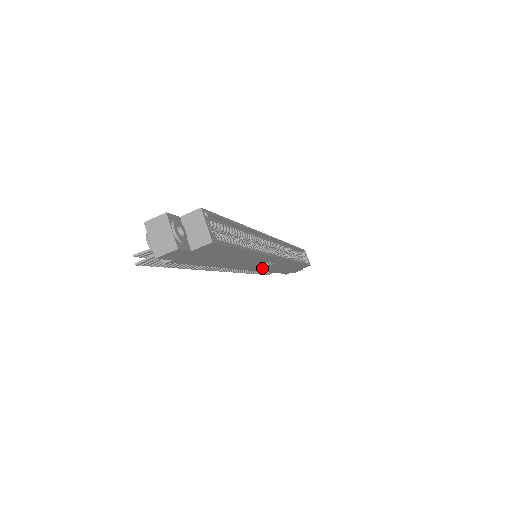
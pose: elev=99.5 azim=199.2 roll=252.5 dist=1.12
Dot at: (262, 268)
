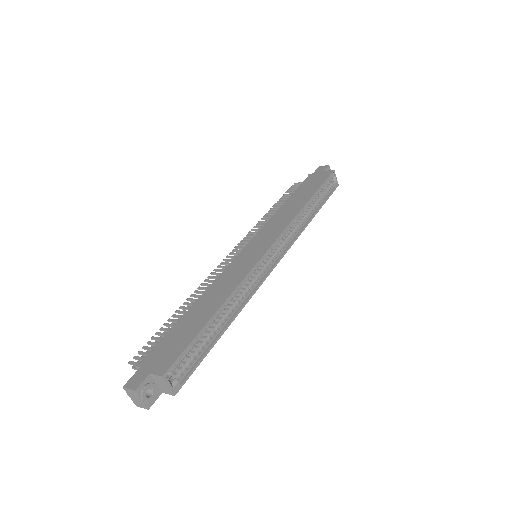
Dot at: occluded
